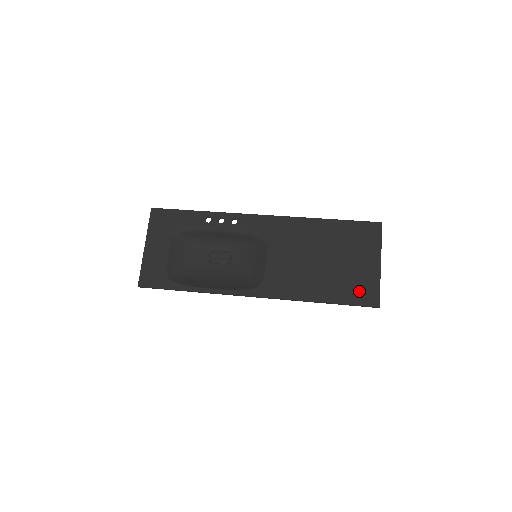
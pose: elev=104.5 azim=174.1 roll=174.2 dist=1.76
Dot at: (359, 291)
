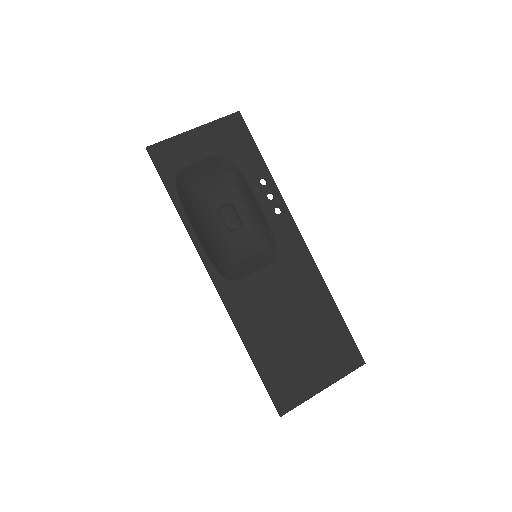
Dot at: (285, 386)
